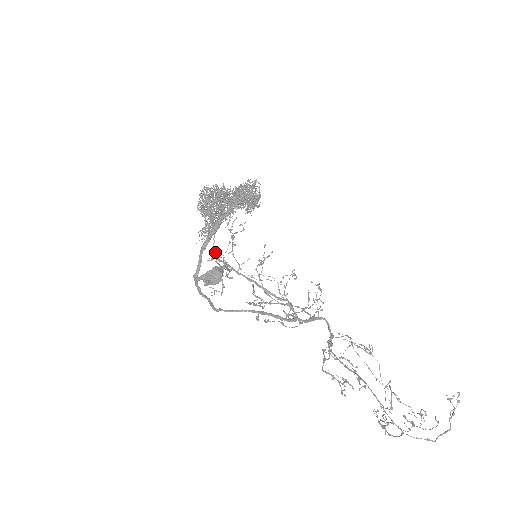
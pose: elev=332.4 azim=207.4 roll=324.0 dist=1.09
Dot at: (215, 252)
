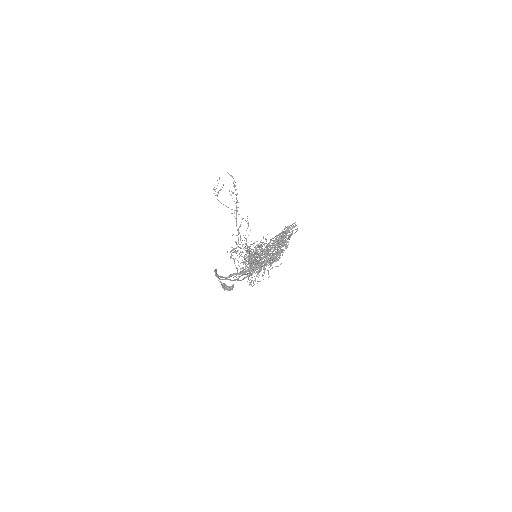
Dot at: occluded
